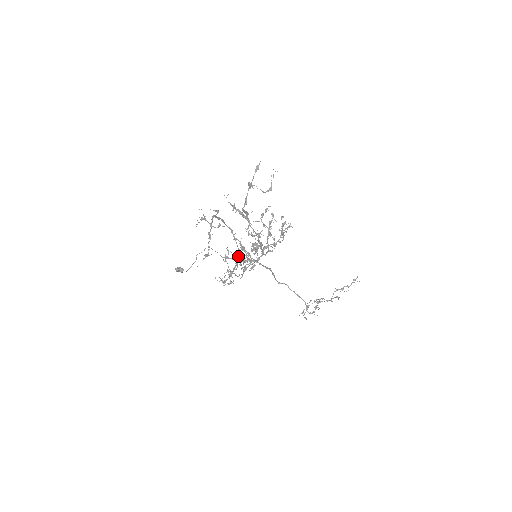
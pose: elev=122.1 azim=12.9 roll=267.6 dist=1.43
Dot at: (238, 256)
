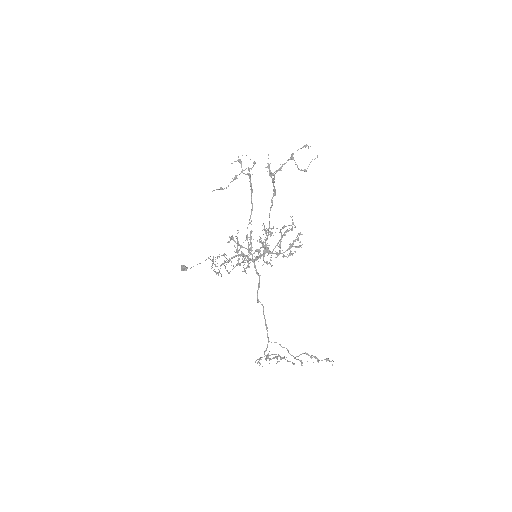
Dot at: occluded
